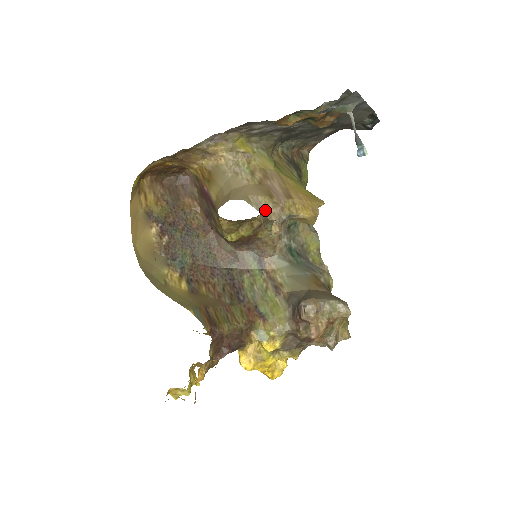
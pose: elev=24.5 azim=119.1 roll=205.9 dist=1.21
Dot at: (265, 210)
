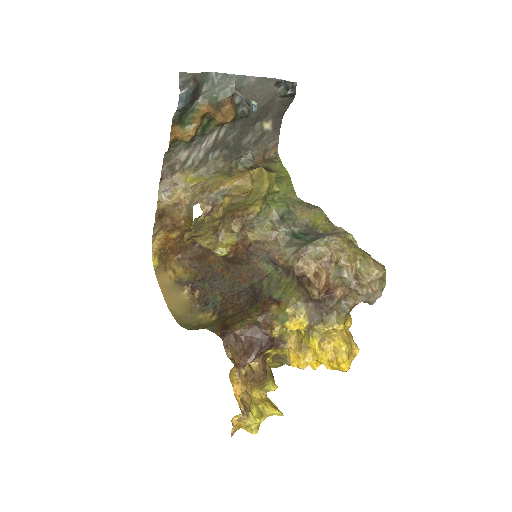
Dot at: (196, 201)
